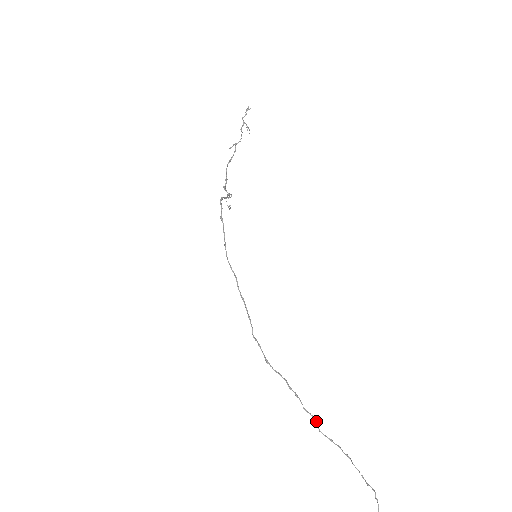
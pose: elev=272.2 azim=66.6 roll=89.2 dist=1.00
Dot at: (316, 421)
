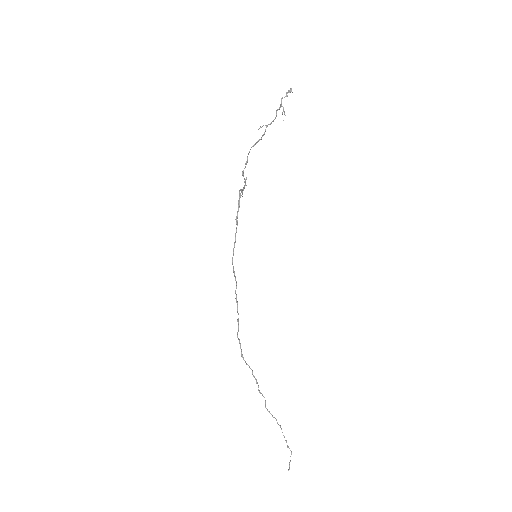
Dot at: (265, 400)
